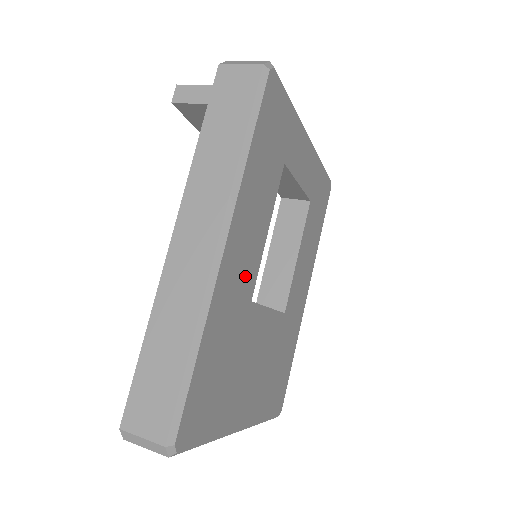
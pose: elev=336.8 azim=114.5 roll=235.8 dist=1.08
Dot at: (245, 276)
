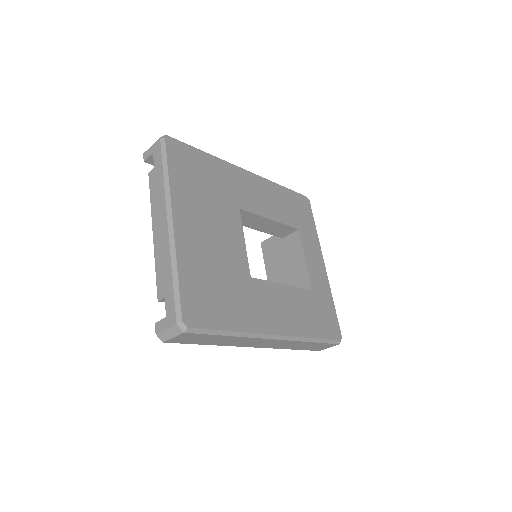
Dot at: (246, 196)
